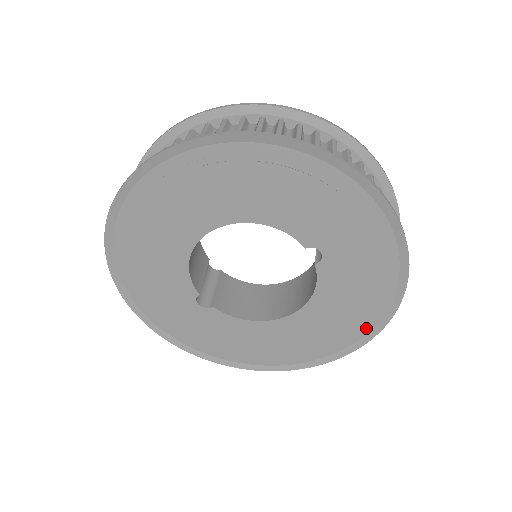
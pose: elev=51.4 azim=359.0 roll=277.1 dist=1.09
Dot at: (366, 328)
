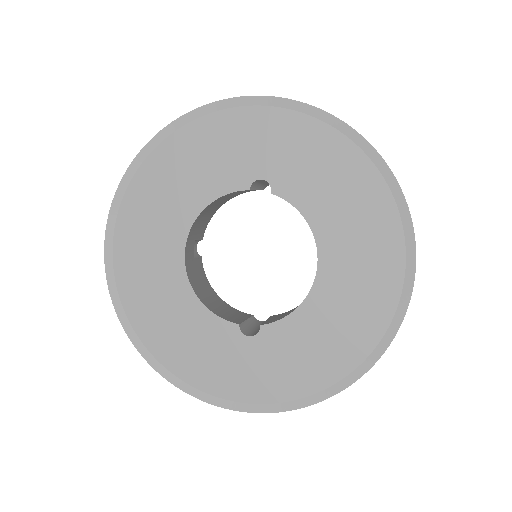
Dot at: (386, 197)
